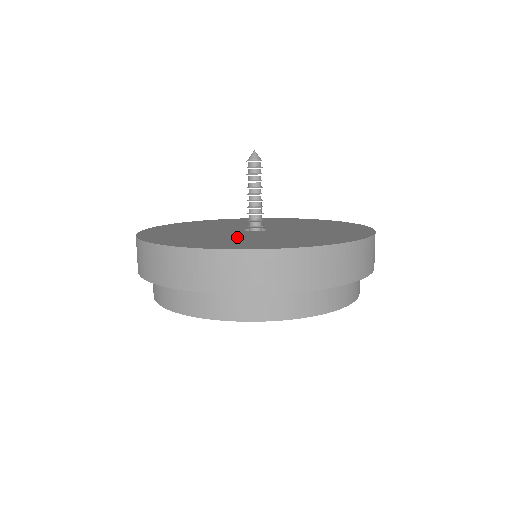
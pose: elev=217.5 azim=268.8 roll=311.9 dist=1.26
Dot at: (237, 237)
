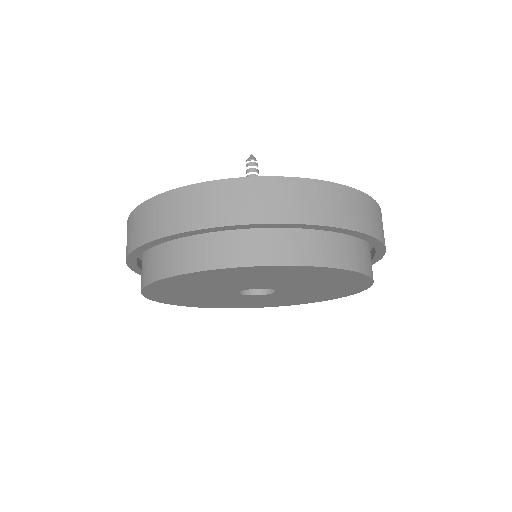
Dot at: occluded
